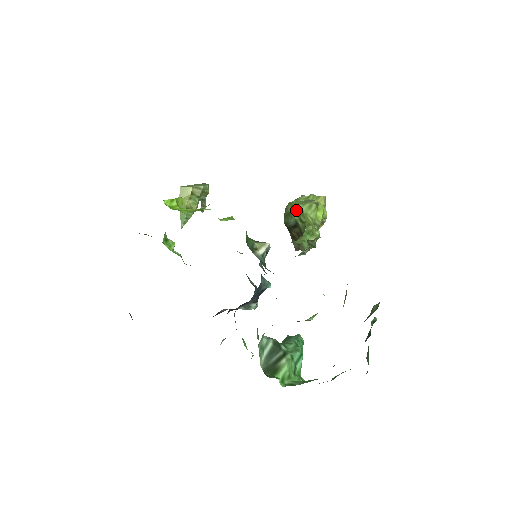
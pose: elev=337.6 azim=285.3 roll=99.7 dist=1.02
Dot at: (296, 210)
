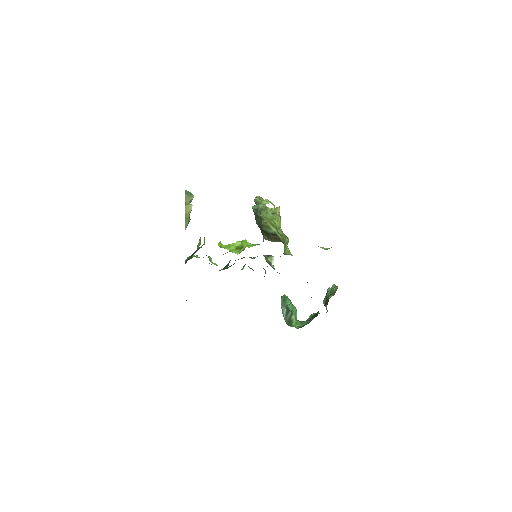
Dot at: (274, 226)
